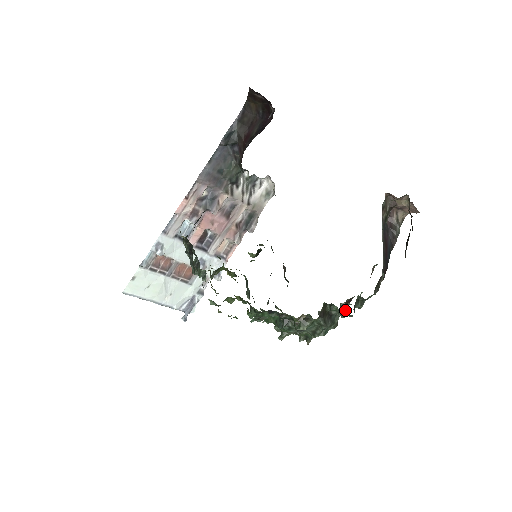
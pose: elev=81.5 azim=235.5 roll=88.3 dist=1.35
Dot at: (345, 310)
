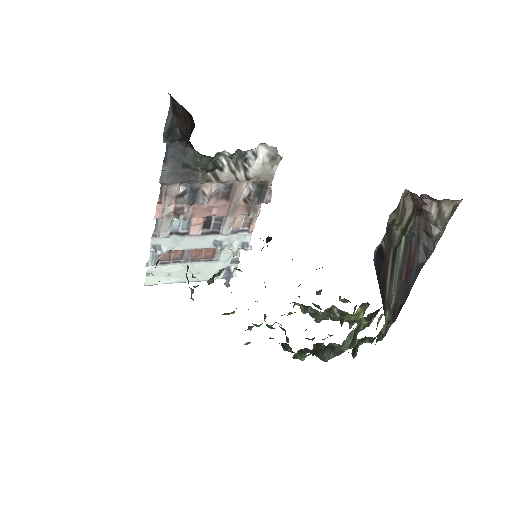
Dot at: (370, 322)
